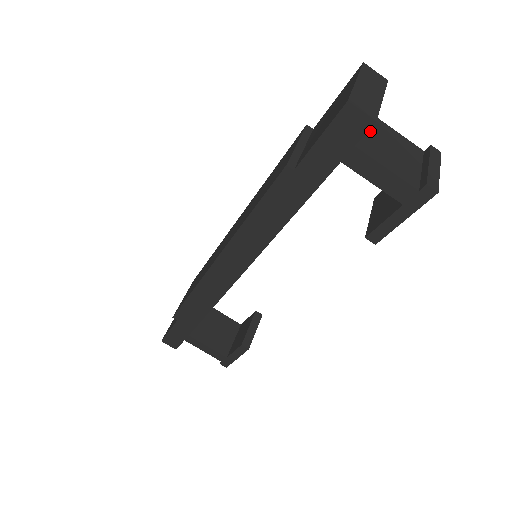
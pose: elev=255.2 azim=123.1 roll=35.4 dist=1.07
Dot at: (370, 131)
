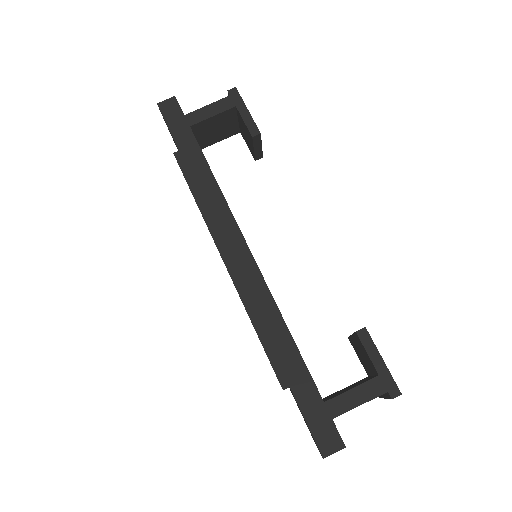
Dot at: occluded
